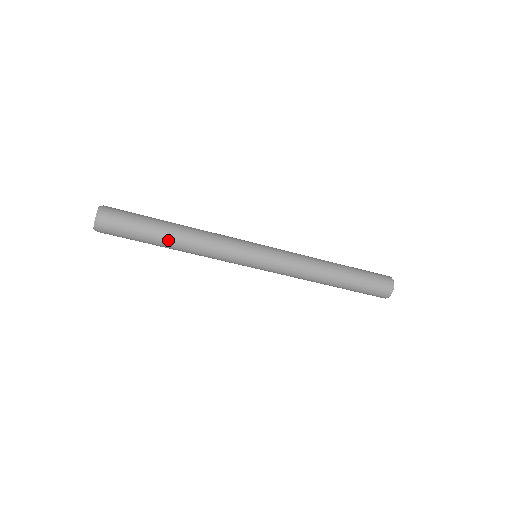
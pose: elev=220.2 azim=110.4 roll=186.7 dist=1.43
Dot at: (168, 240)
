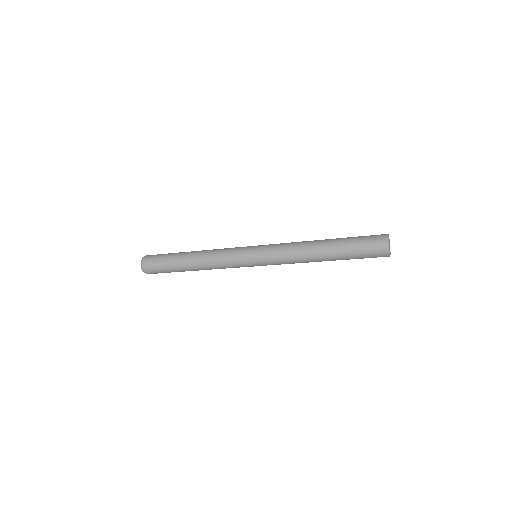
Dot at: (186, 264)
